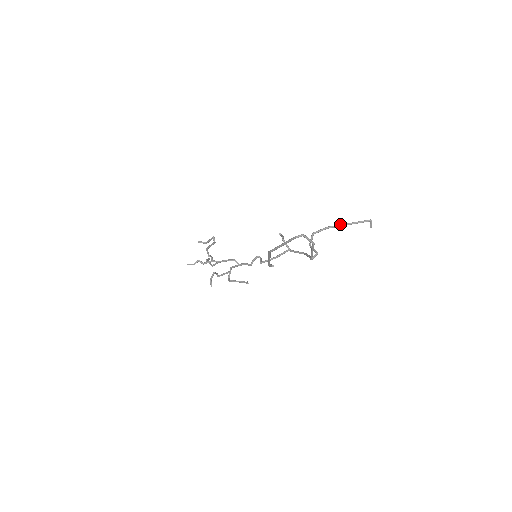
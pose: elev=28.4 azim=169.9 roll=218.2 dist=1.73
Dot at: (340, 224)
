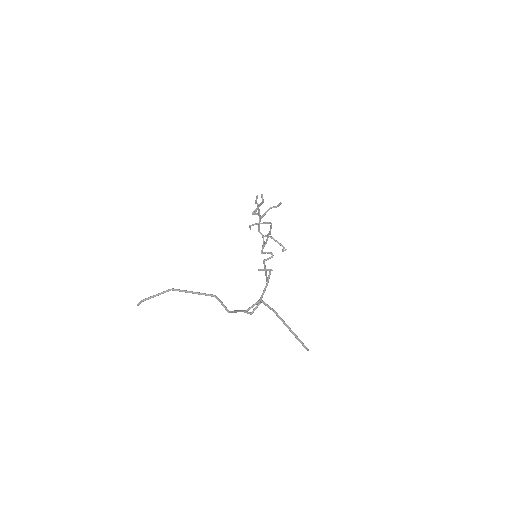
Dot at: (283, 321)
